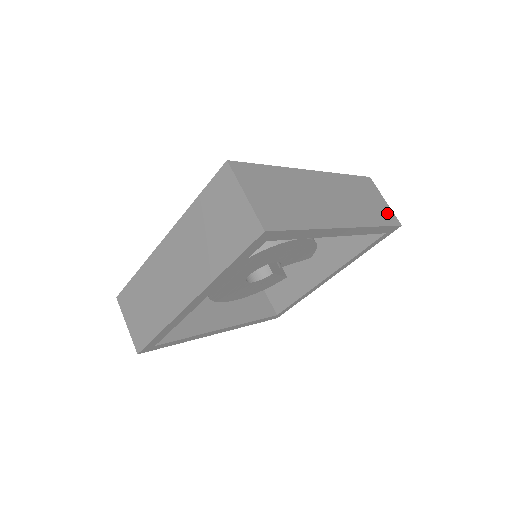
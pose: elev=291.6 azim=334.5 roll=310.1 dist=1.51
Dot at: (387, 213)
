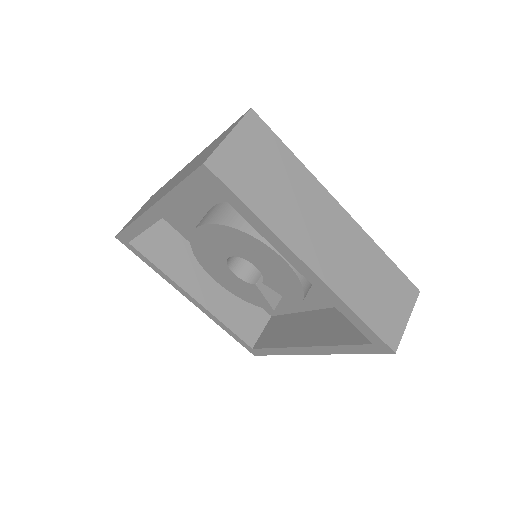
Dot at: (391, 326)
